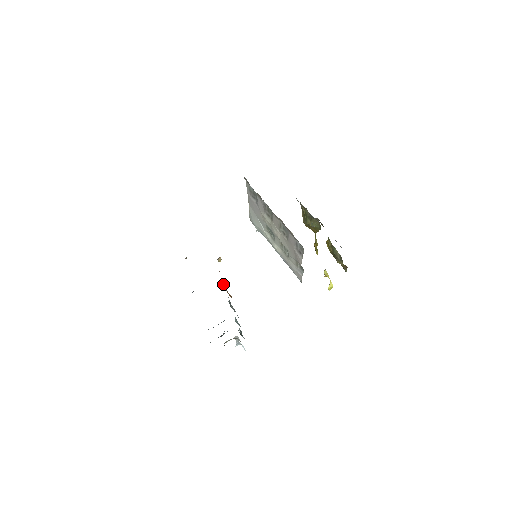
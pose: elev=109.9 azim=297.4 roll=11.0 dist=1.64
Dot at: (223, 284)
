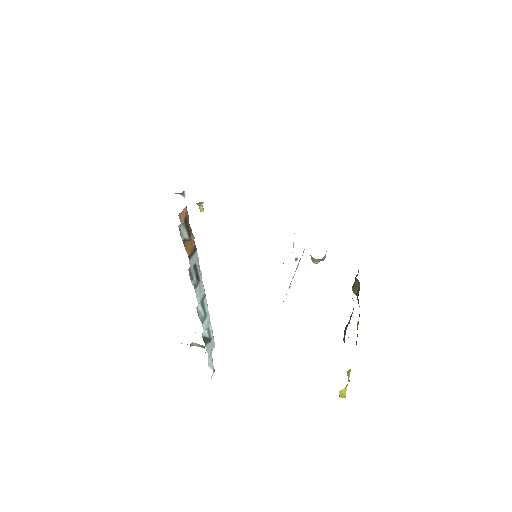
Dot at: (185, 229)
